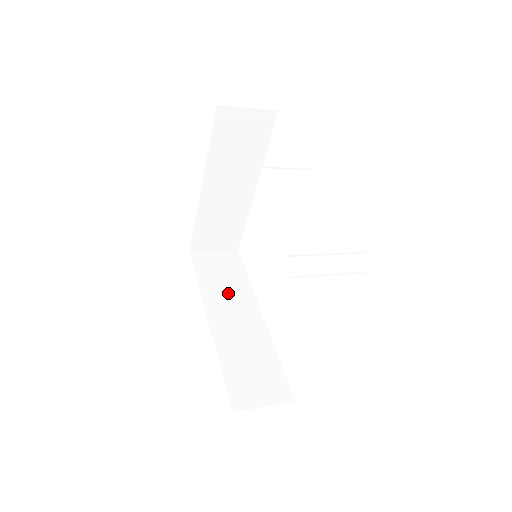
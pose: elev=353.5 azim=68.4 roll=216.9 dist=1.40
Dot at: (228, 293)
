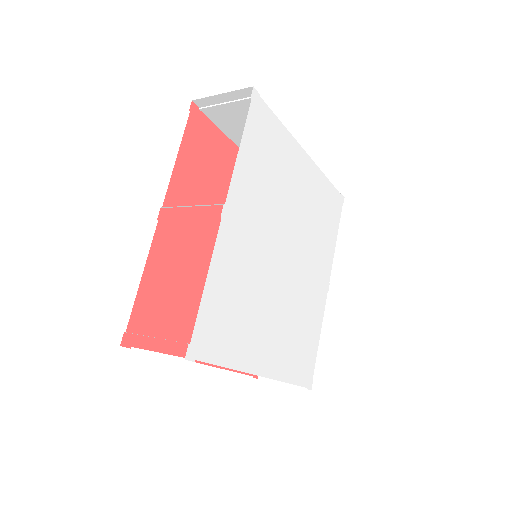
Dot at: occluded
